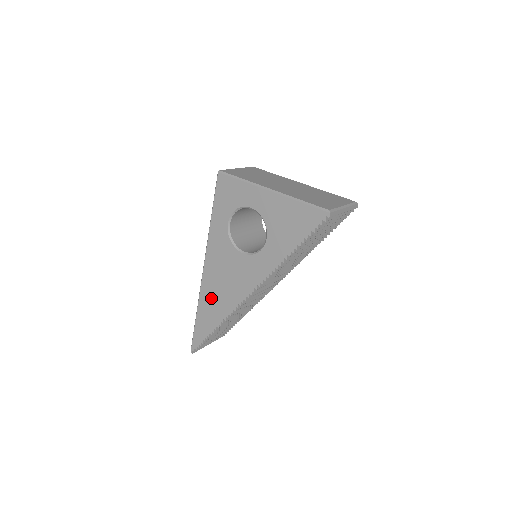
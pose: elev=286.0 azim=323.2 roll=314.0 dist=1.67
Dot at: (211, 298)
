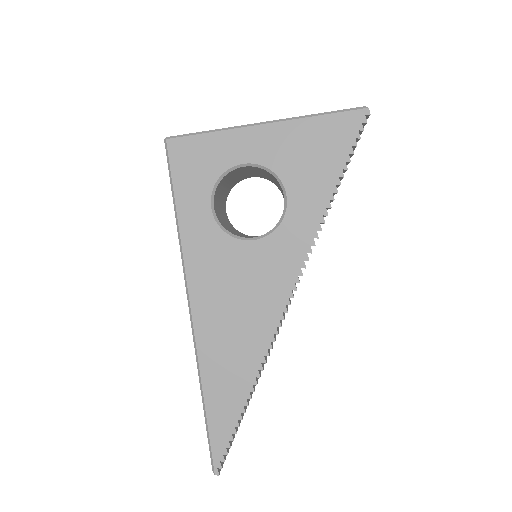
Dot at: (222, 348)
